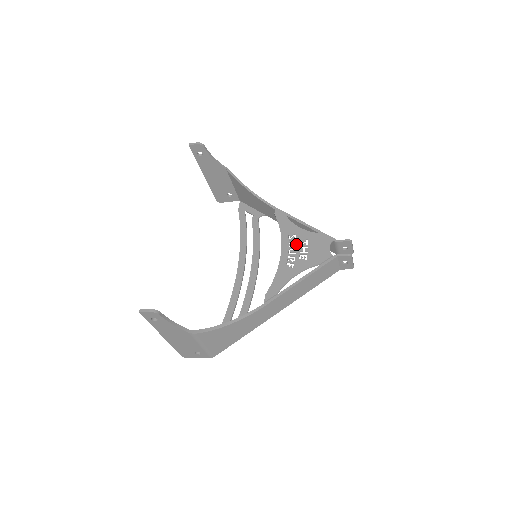
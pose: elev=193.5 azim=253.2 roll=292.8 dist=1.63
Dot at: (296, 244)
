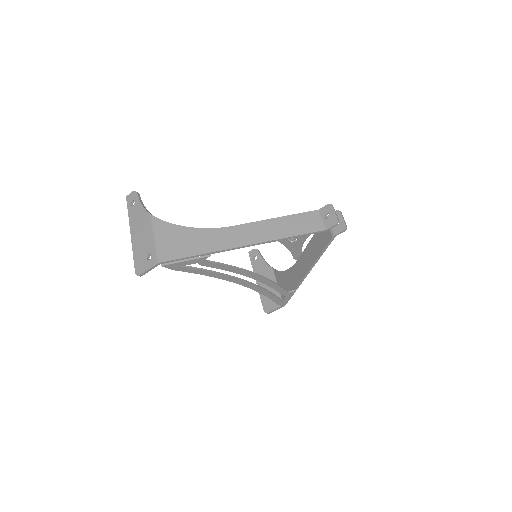
Dot at: occluded
